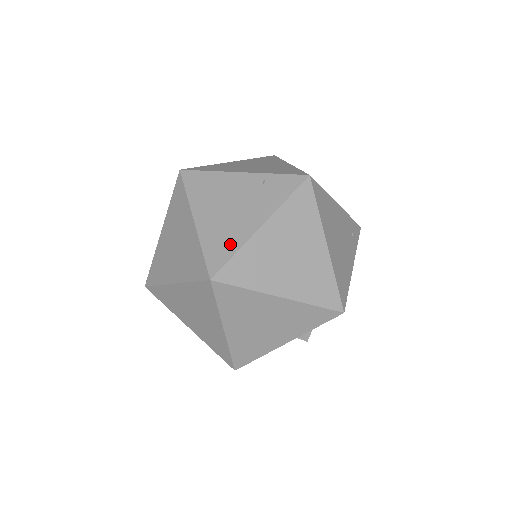
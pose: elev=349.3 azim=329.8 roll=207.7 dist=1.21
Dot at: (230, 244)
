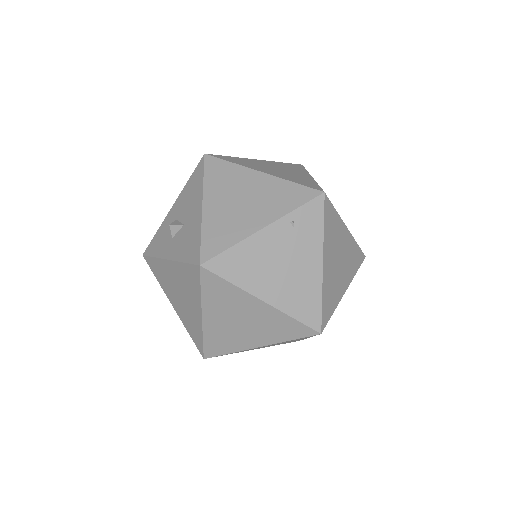
Dot at: (312, 297)
